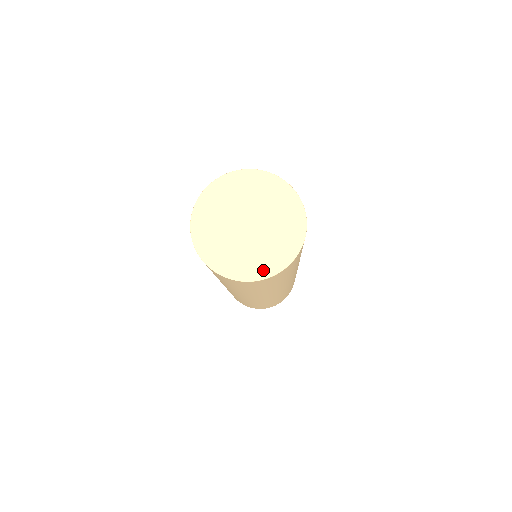
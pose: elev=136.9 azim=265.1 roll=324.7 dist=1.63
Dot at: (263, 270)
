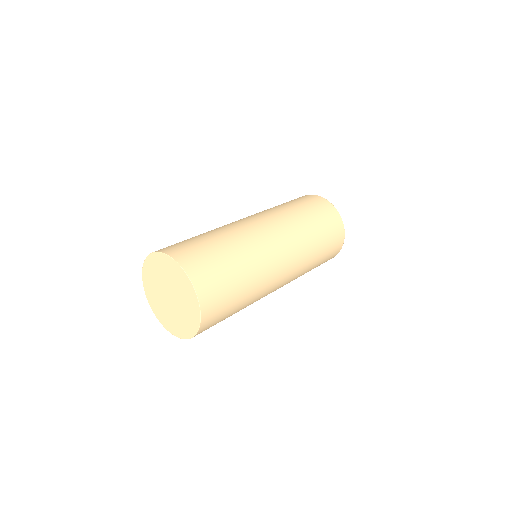
Dot at: (164, 322)
